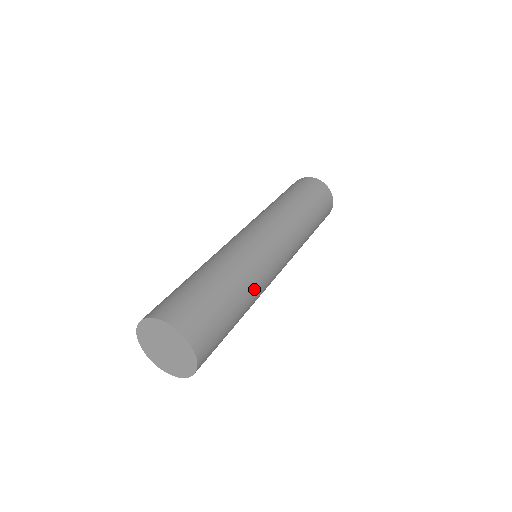
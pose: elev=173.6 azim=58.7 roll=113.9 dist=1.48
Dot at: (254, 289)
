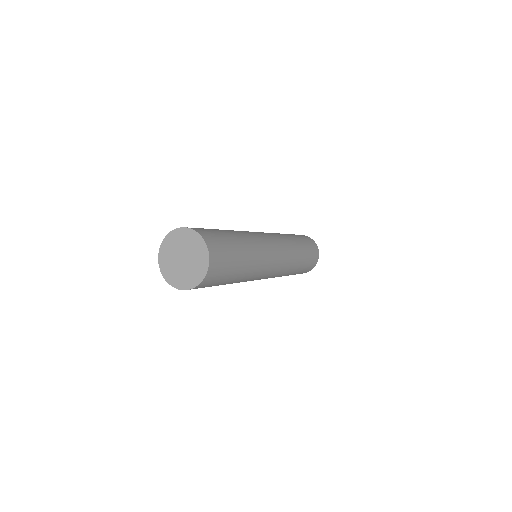
Dot at: (252, 243)
